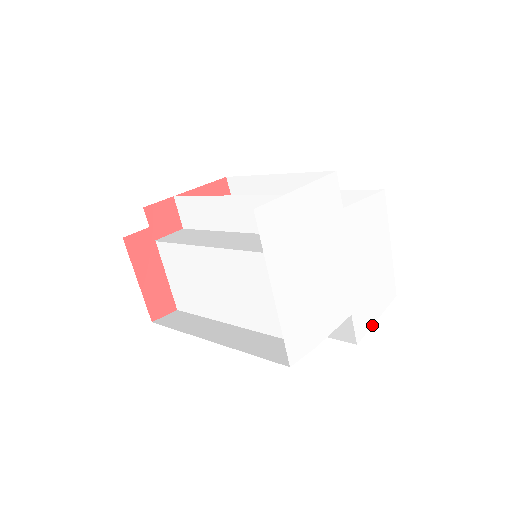
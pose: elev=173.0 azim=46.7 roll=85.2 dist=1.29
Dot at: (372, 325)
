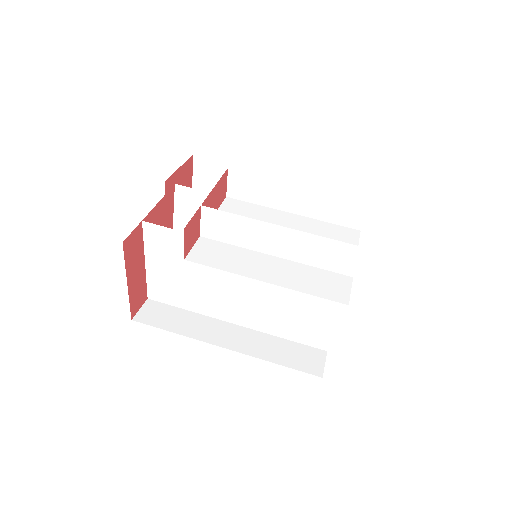
Dot at: occluded
